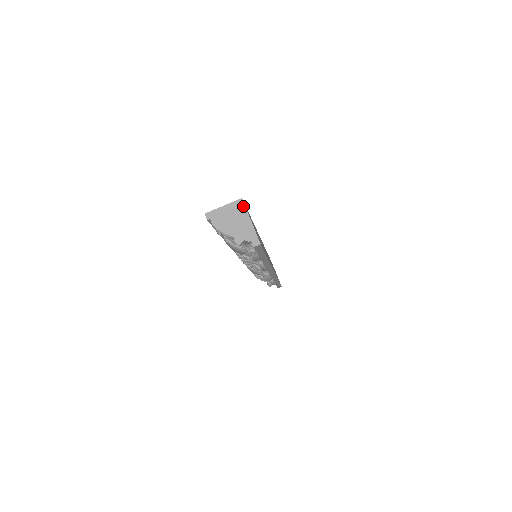
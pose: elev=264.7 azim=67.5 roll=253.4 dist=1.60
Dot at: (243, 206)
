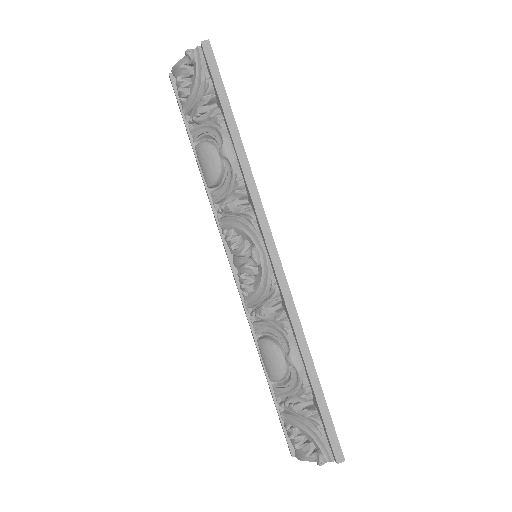
Dot at: occluded
